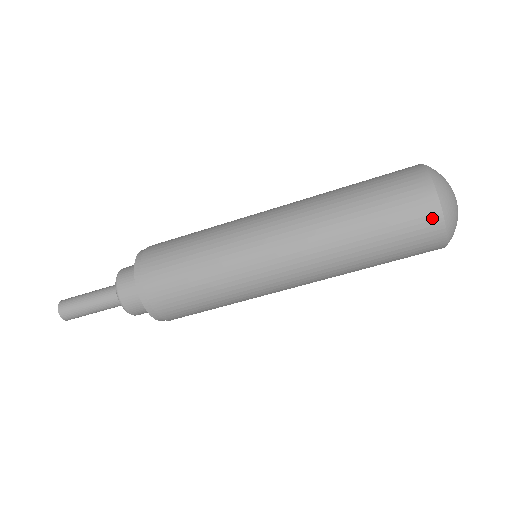
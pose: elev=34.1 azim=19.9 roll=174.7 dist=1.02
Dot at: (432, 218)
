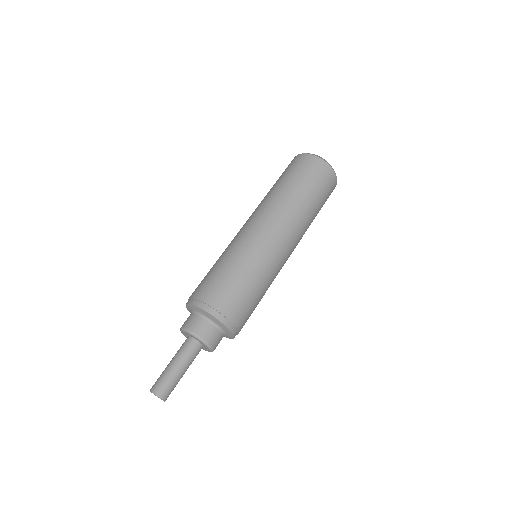
Dot at: (334, 183)
